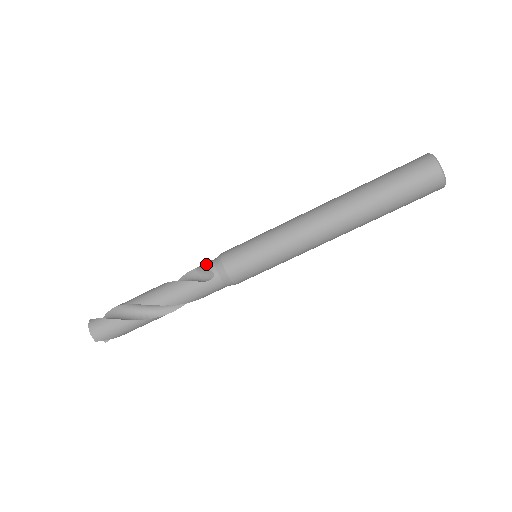
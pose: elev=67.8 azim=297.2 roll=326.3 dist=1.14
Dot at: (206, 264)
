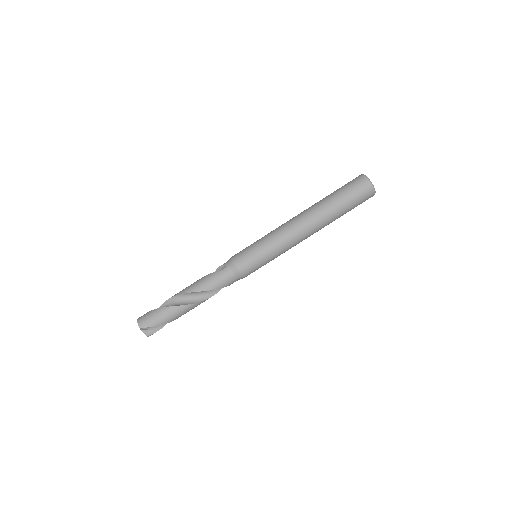
Dot at: occluded
